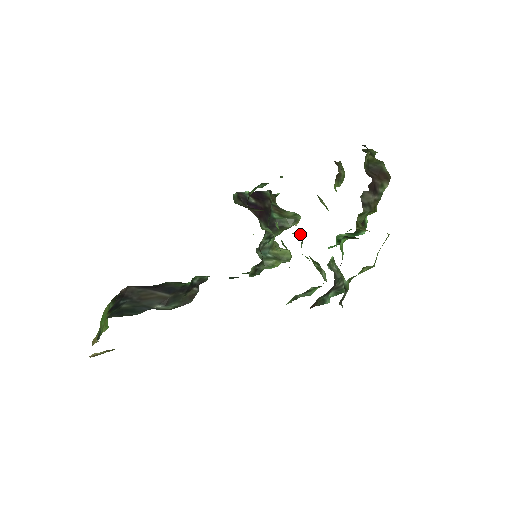
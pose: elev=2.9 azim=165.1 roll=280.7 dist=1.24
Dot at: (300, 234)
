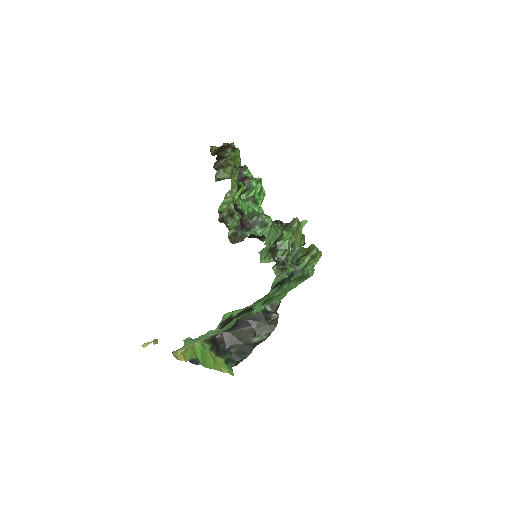
Dot at: occluded
